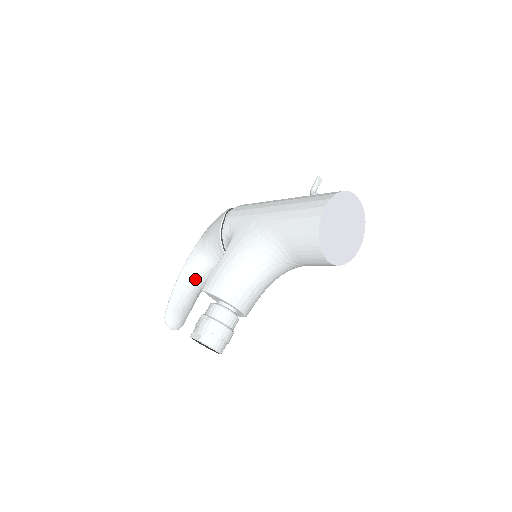
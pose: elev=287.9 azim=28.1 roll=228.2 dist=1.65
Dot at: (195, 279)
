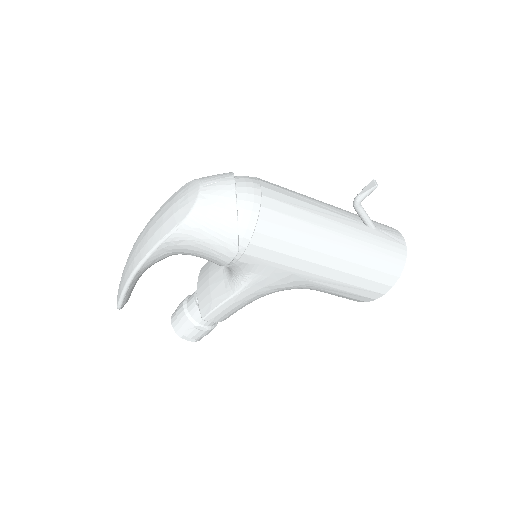
Dot at: occluded
